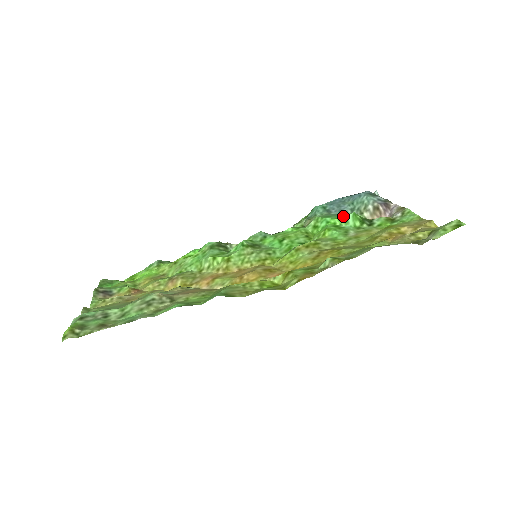
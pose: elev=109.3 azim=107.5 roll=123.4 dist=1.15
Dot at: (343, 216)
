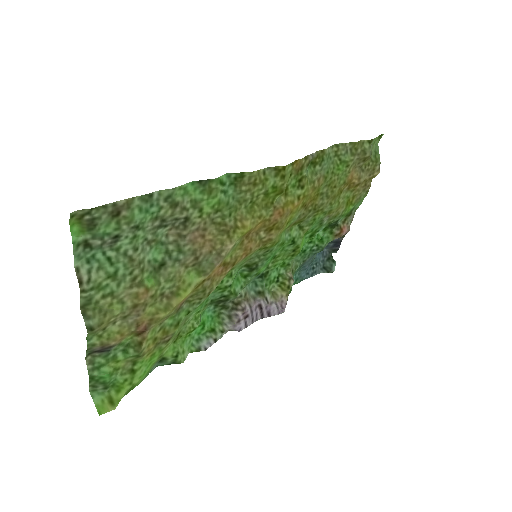
Dot at: (315, 243)
